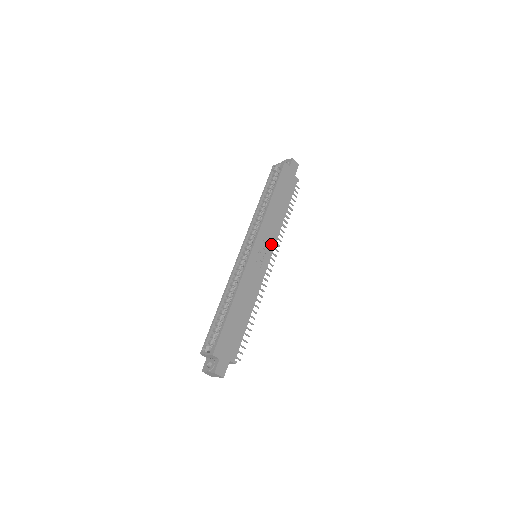
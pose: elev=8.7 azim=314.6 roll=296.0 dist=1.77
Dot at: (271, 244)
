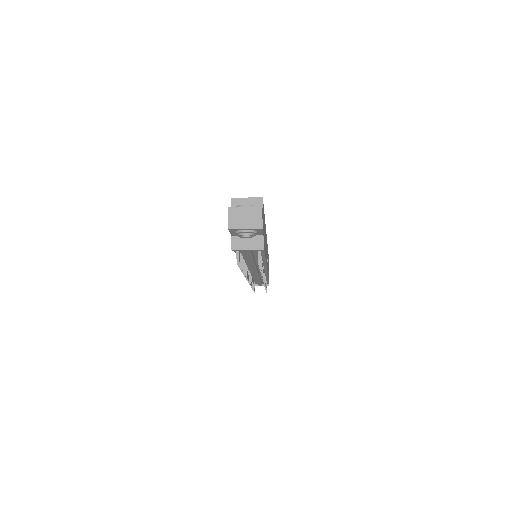
Dot at: occluded
